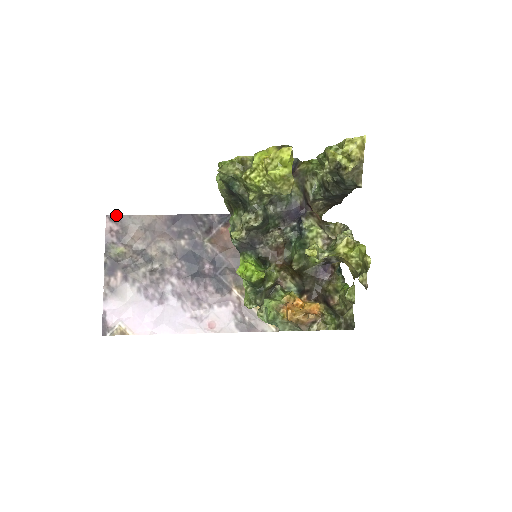
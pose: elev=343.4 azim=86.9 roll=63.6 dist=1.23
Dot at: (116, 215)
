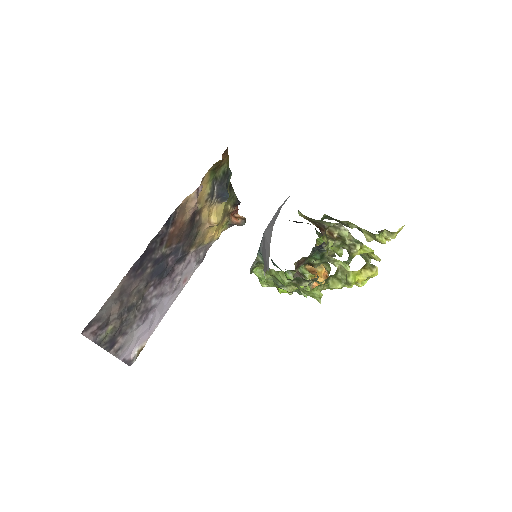
Dot at: (89, 323)
